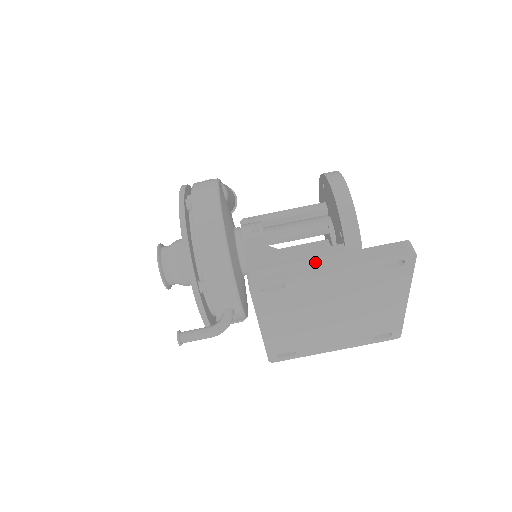
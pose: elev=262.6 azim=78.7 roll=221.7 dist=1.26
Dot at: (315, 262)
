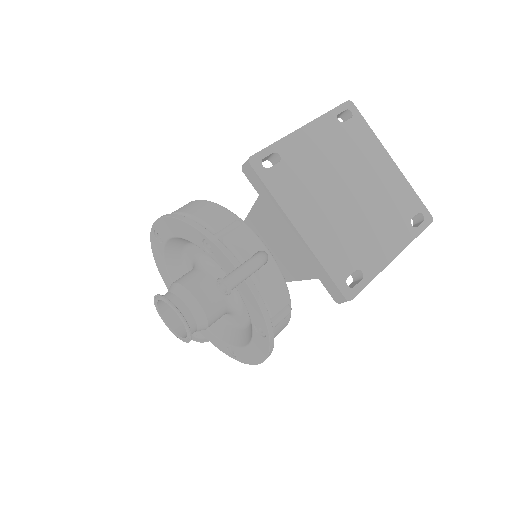
Dot at: occluded
